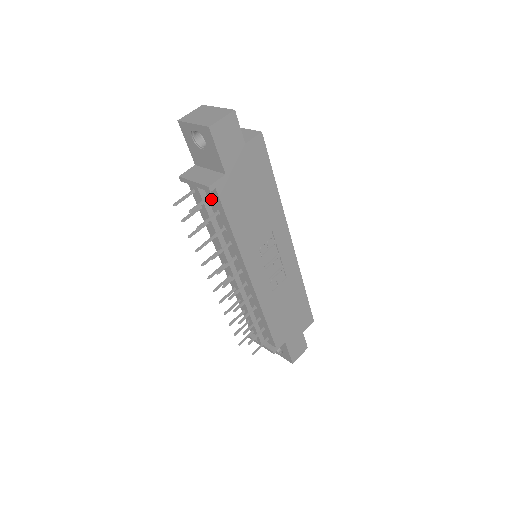
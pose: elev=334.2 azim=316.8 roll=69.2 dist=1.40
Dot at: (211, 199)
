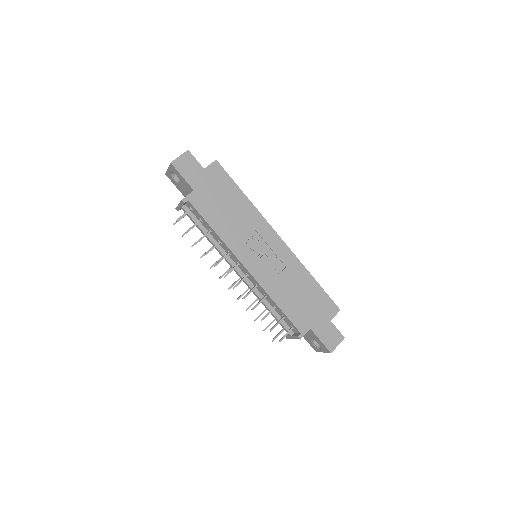
Dot at: (194, 212)
